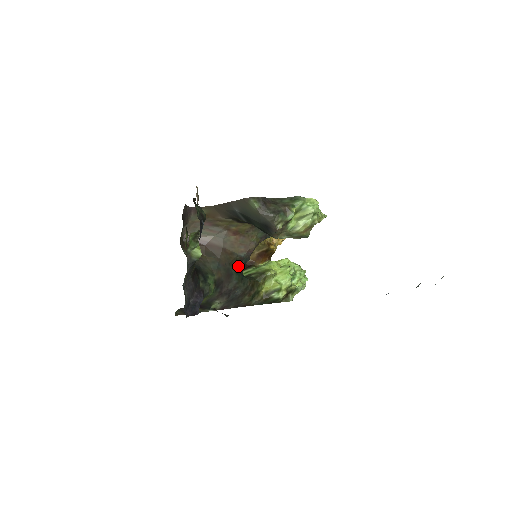
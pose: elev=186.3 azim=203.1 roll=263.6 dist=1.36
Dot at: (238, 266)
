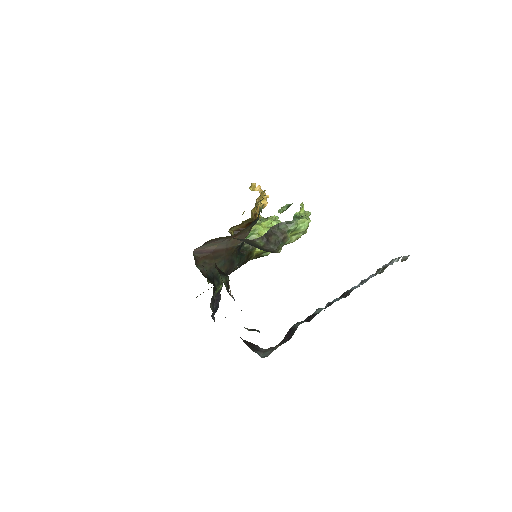
Dot at: (237, 251)
